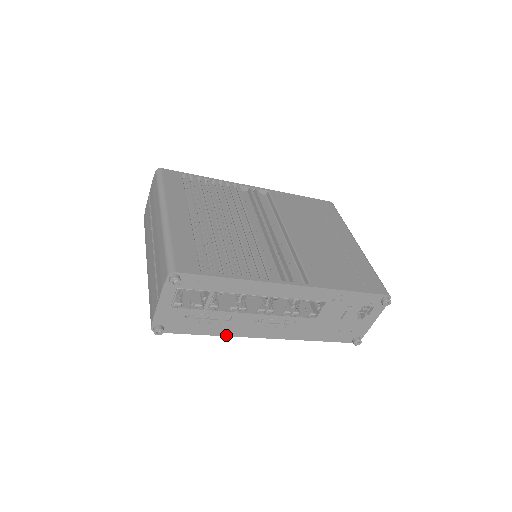
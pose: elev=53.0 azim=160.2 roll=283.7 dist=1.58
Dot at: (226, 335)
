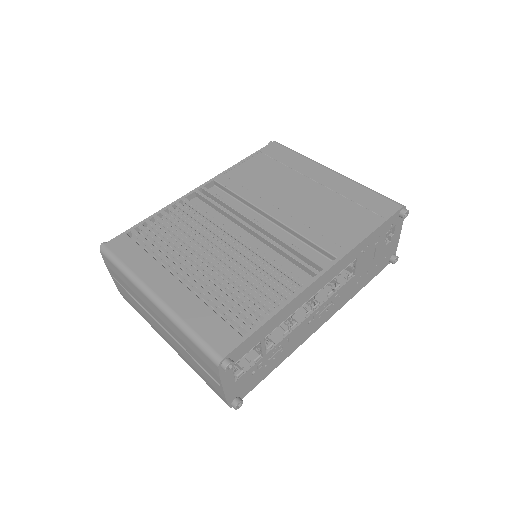
Dot at: (291, 353)
